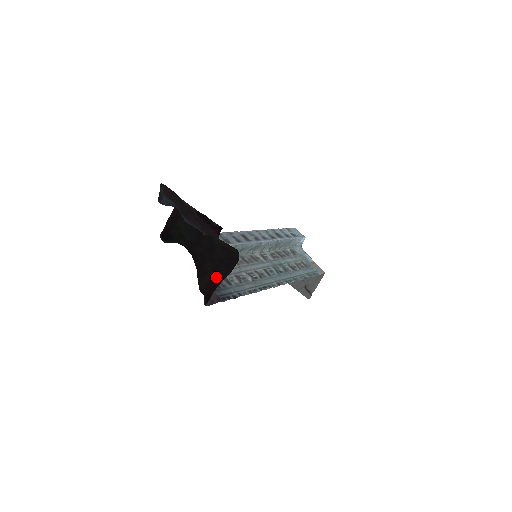
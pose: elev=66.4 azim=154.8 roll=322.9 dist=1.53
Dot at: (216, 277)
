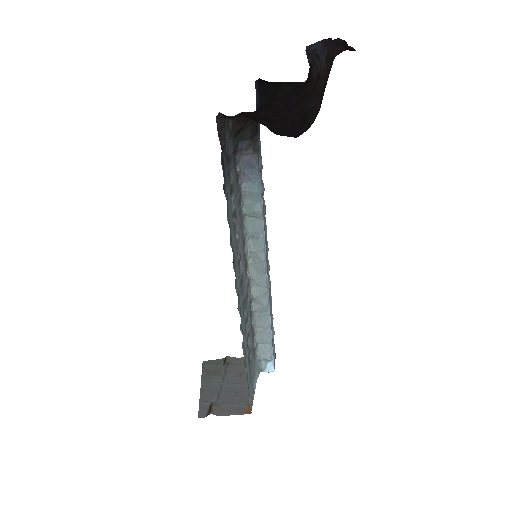
Dot at: (261, 119)
